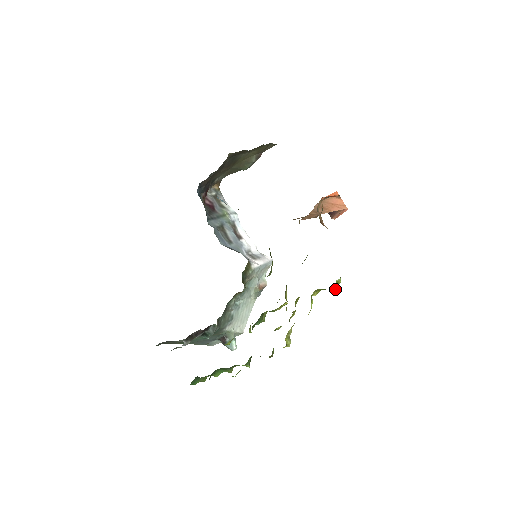
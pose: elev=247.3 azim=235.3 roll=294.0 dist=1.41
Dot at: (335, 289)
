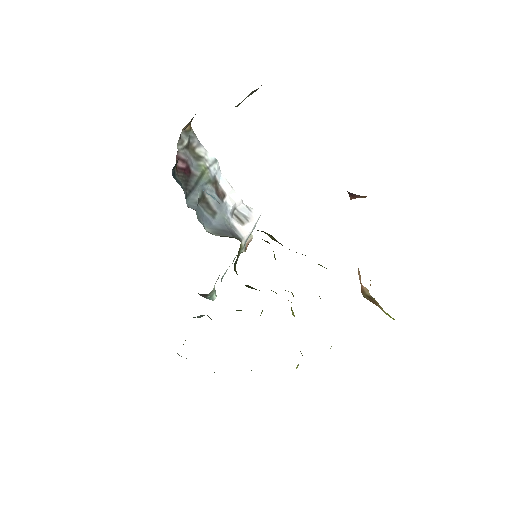
Dot at: occluded
